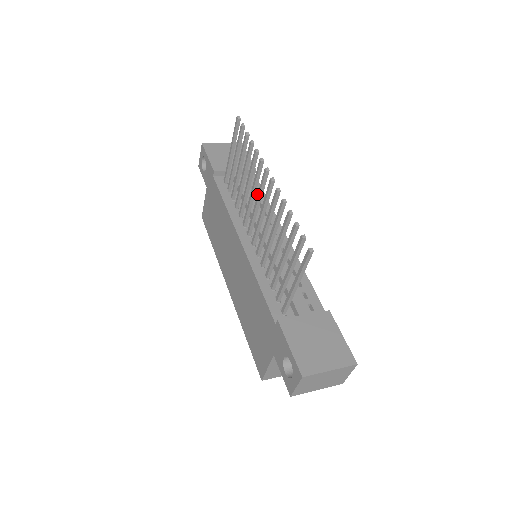
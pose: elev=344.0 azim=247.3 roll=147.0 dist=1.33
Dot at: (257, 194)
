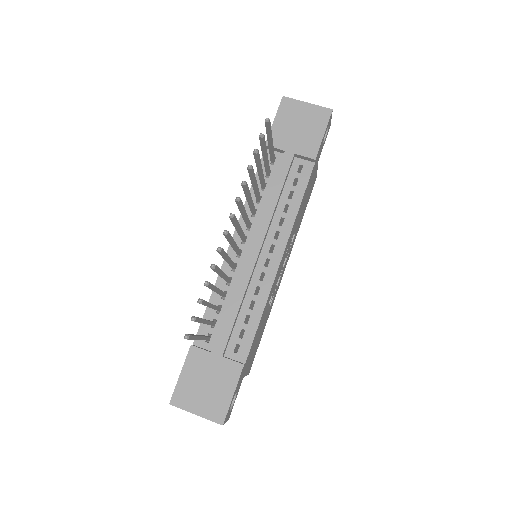
Dot at: (294, 192)
